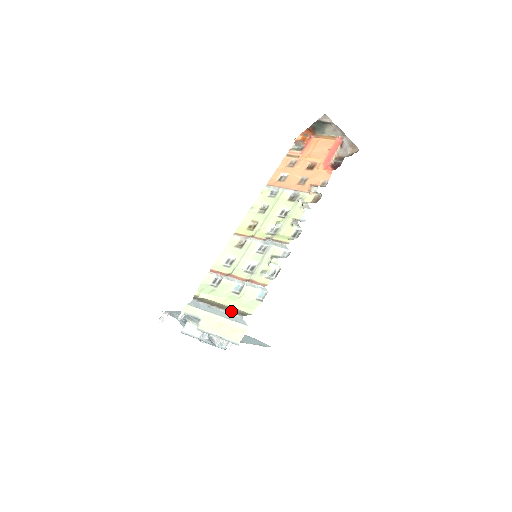
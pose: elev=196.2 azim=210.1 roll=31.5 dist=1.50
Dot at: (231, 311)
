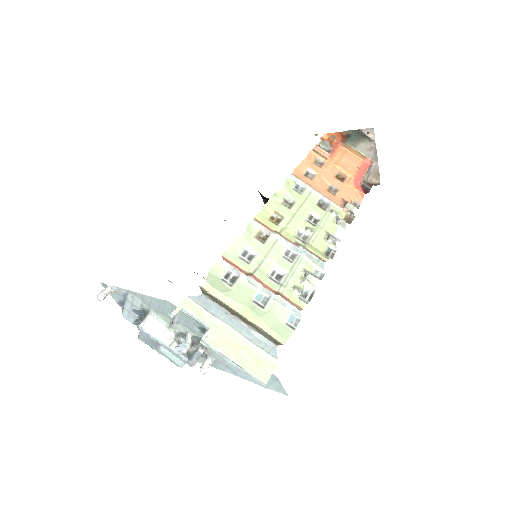
Dot at: (260, 332)
